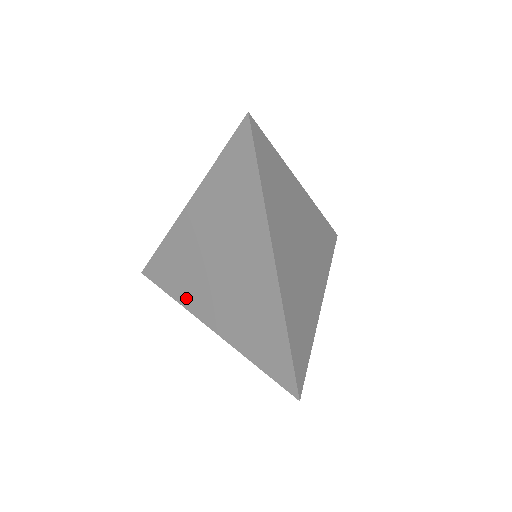
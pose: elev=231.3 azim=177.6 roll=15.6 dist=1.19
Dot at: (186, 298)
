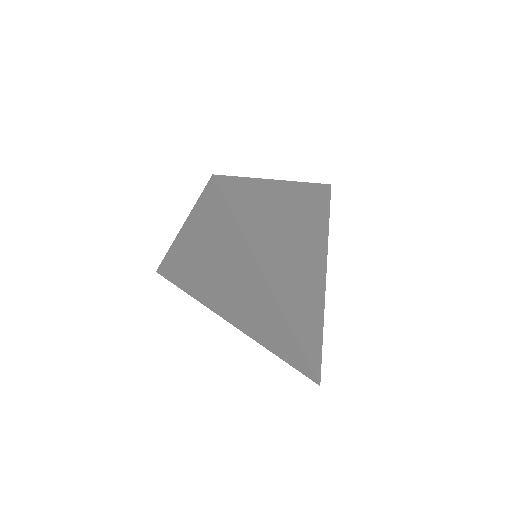
Dot at: (203, 300)
